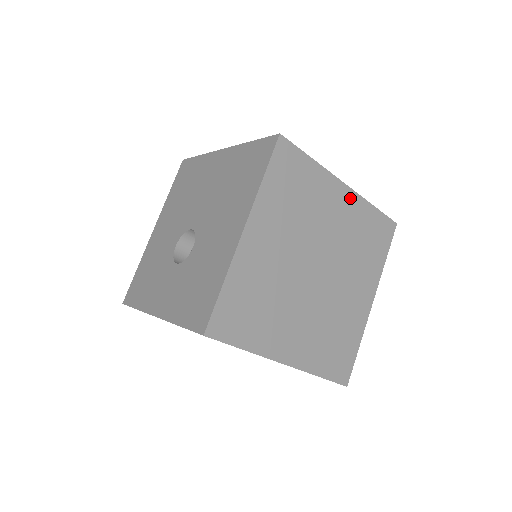
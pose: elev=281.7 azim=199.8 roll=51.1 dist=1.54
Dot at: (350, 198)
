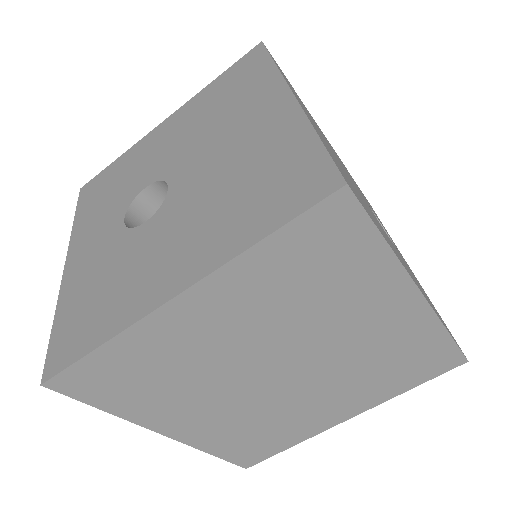
Dot at: (415, 313)
